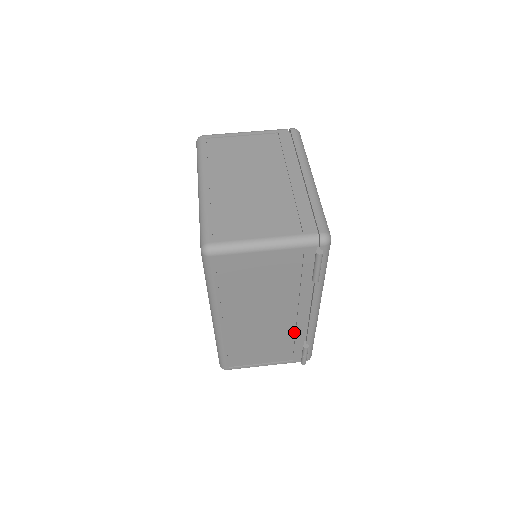
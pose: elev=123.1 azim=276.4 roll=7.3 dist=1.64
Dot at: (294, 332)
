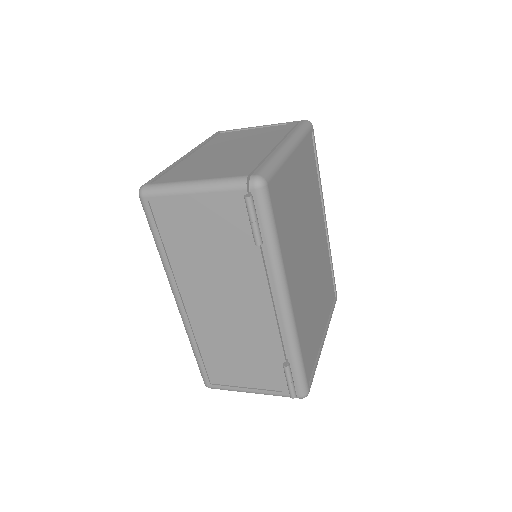
Dot at: (268, 338)
